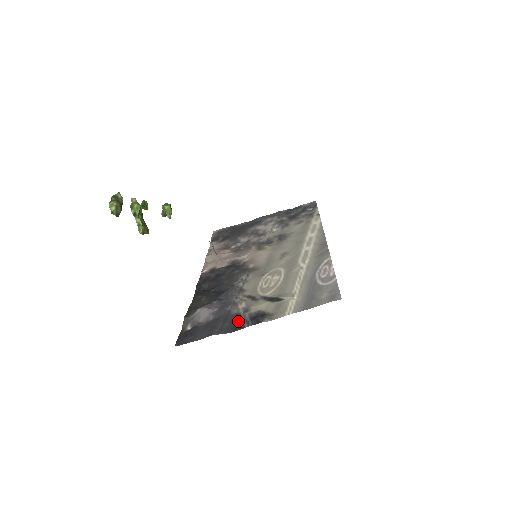
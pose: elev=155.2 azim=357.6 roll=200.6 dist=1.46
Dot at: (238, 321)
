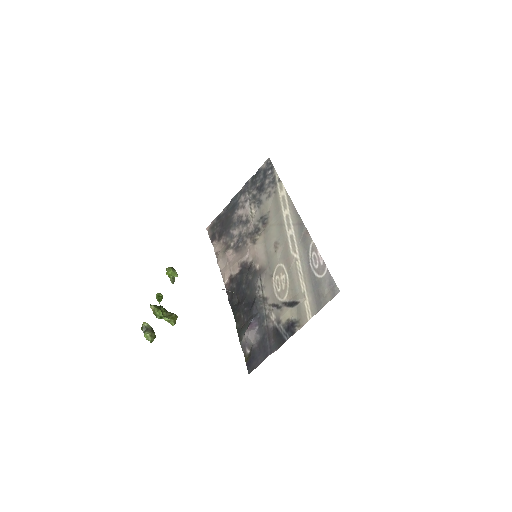
Dot at: (278, 335)
